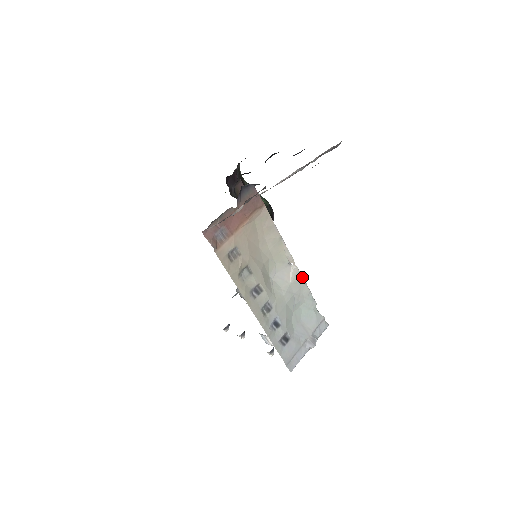
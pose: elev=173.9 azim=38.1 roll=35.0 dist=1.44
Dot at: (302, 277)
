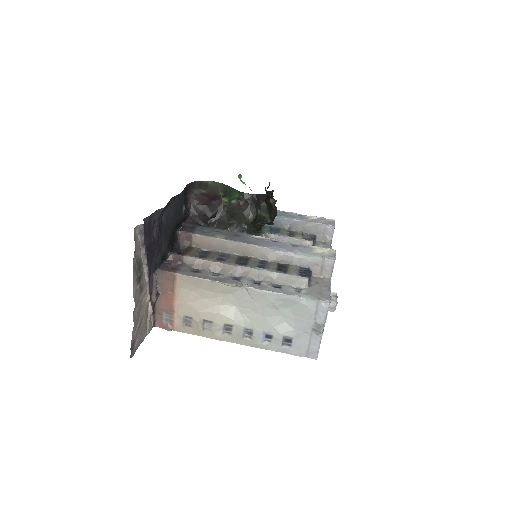
Dot at: (260, 291)
